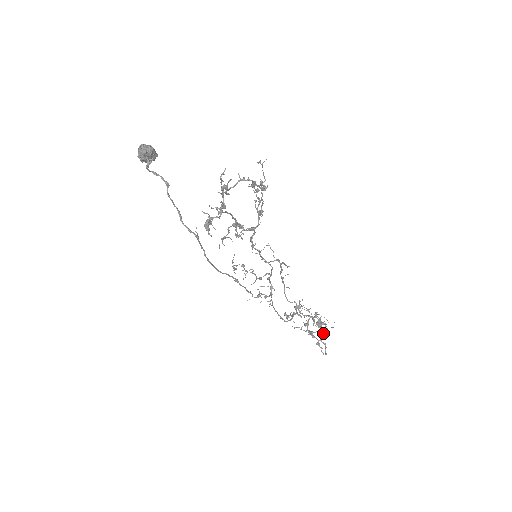
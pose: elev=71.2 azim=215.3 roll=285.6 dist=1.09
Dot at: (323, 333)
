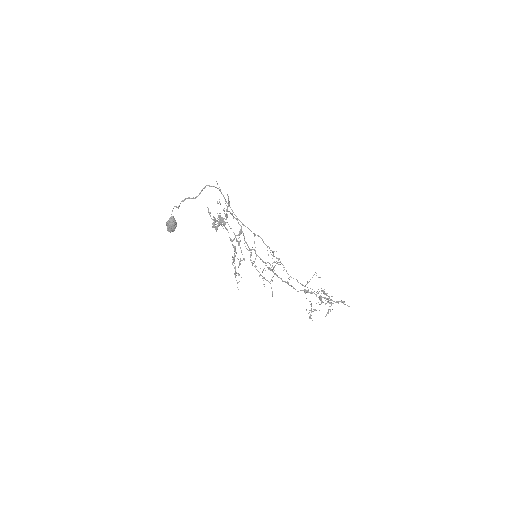
Dot at: occluded
